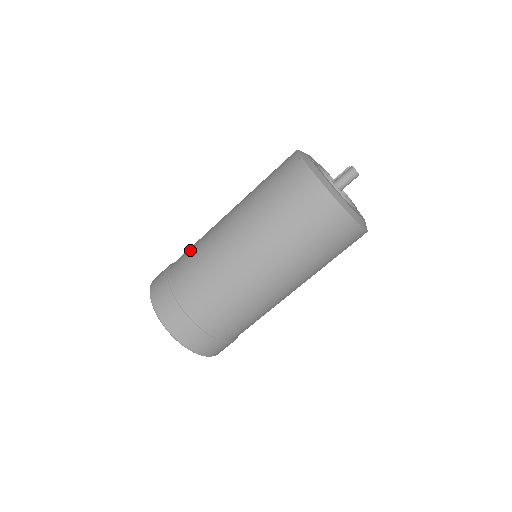
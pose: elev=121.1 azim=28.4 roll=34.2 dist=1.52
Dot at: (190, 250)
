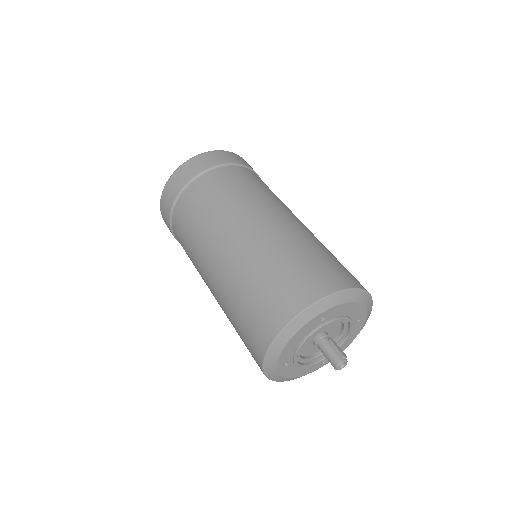
Dot at: (219, 192)
